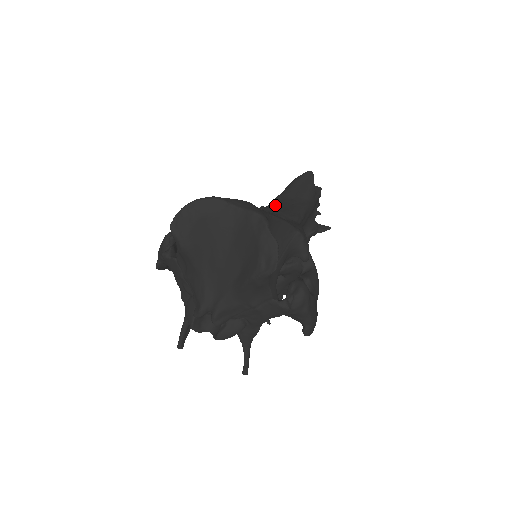
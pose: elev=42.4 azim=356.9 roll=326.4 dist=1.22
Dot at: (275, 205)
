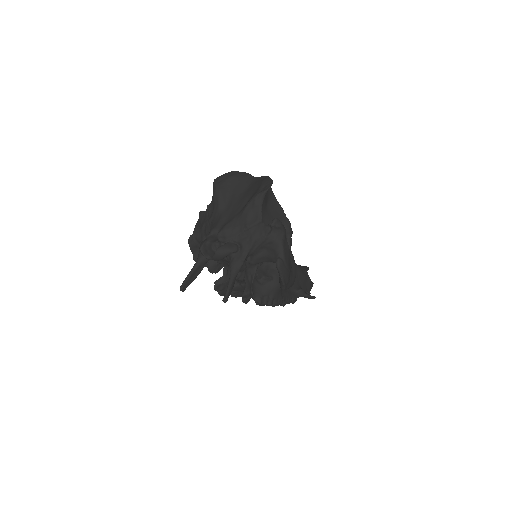
Dot at: occluded
